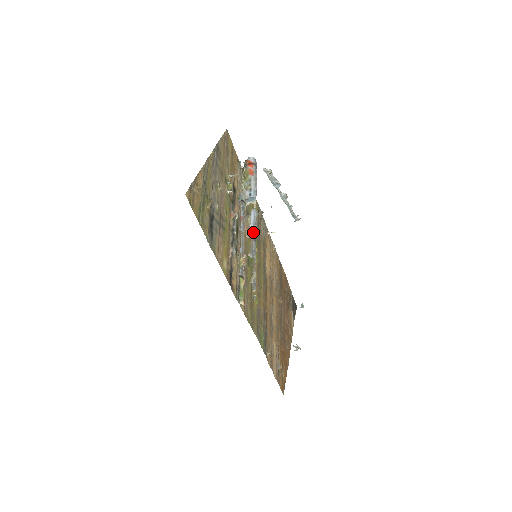
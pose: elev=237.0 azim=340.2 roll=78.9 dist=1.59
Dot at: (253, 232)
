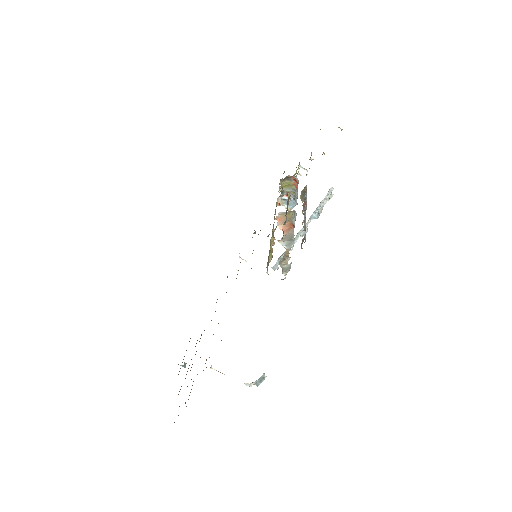
Dot at: occluded
